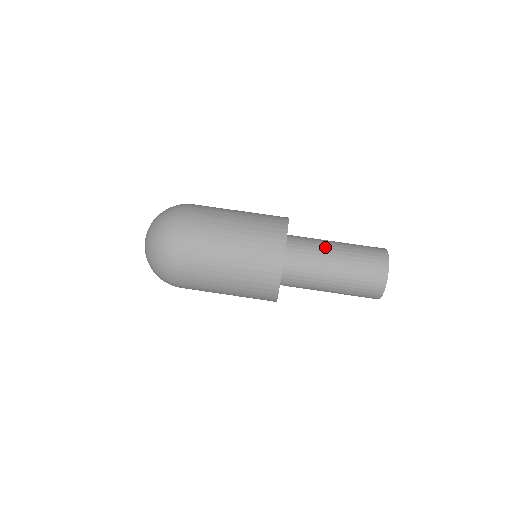
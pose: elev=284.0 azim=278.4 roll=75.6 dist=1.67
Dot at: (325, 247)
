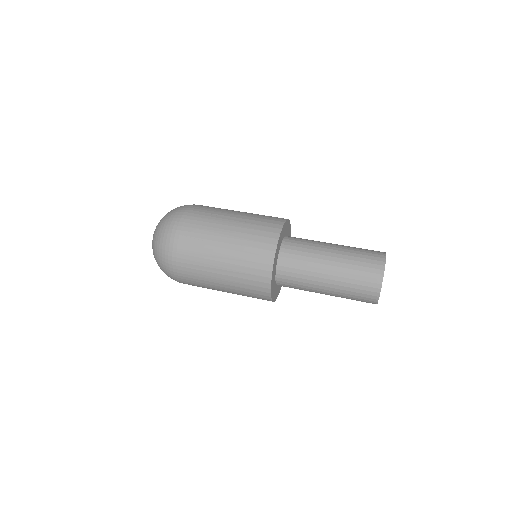
Dot at: occluded
